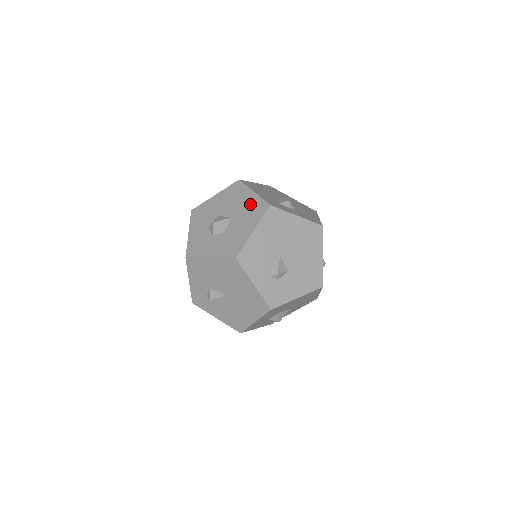
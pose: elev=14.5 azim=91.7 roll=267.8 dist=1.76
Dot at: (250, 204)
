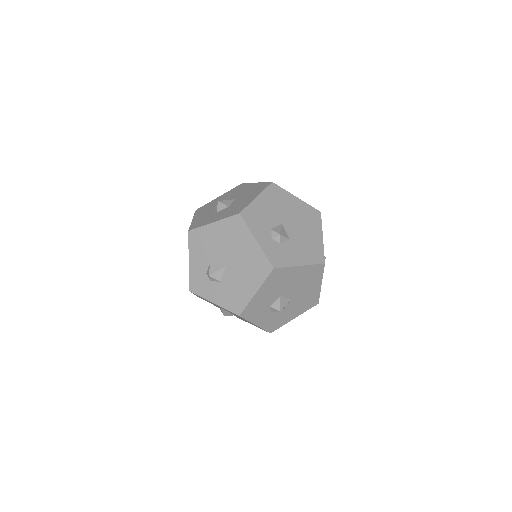
Dot at: (253, 188)
